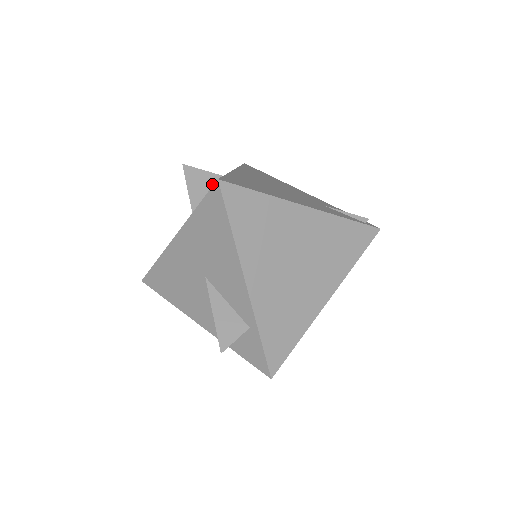
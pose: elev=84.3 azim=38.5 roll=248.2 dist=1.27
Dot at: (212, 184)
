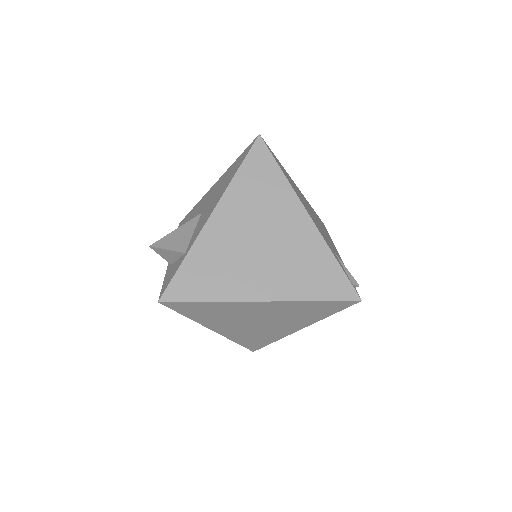
Dot at: occluded
